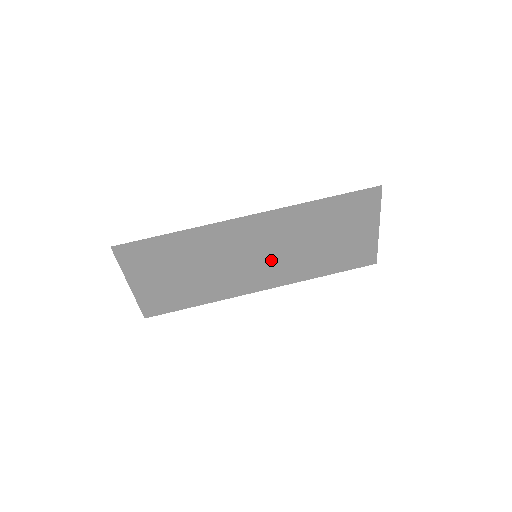
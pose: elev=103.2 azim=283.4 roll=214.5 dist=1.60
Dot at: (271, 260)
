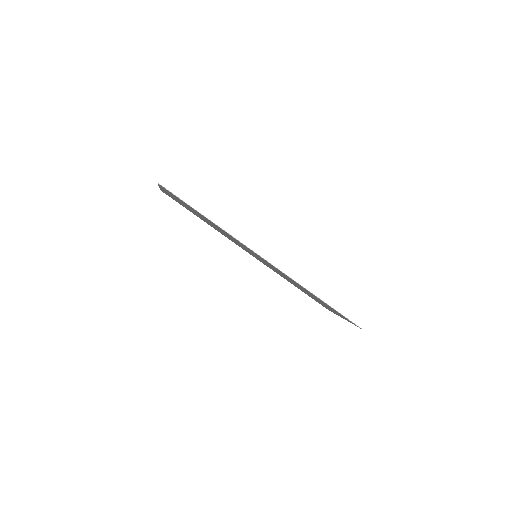
Dot at: occluded
